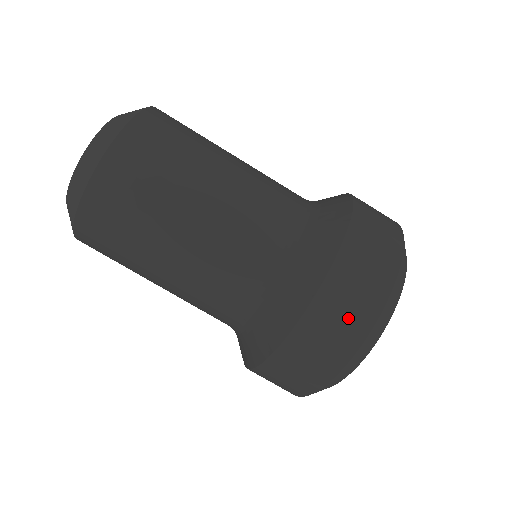
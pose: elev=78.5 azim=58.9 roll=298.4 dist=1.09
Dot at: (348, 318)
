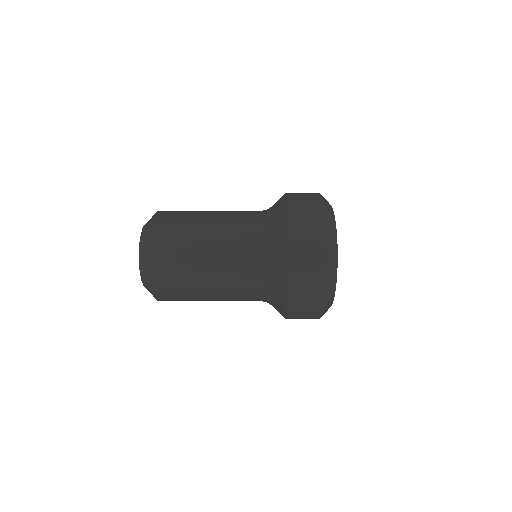
Dot at: occluded
